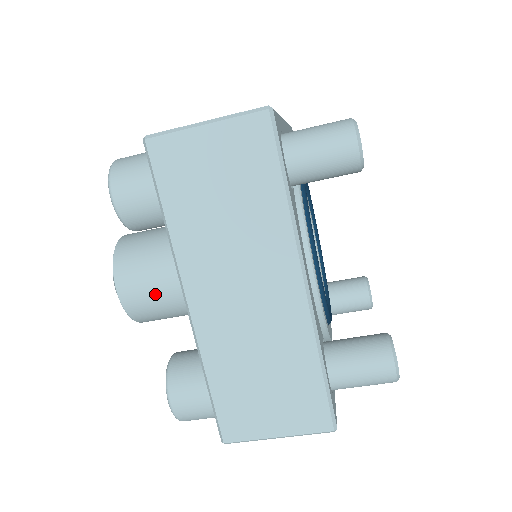
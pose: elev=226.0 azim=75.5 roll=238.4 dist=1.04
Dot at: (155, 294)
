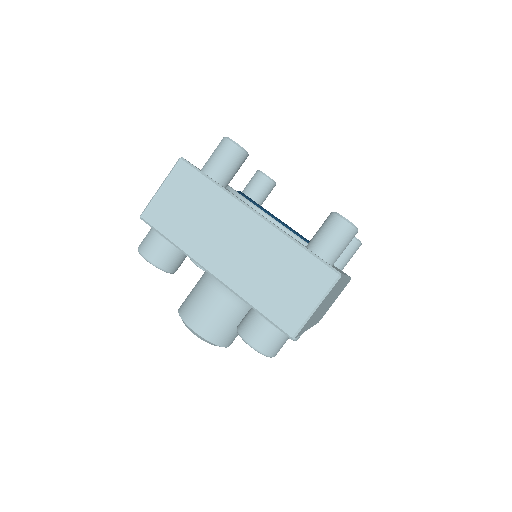
Dot at: (212, 313)
